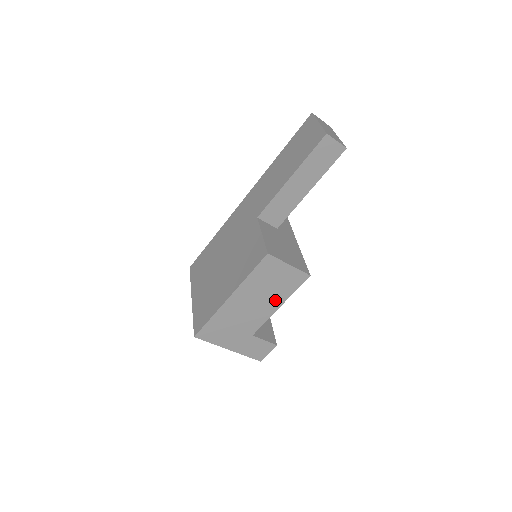
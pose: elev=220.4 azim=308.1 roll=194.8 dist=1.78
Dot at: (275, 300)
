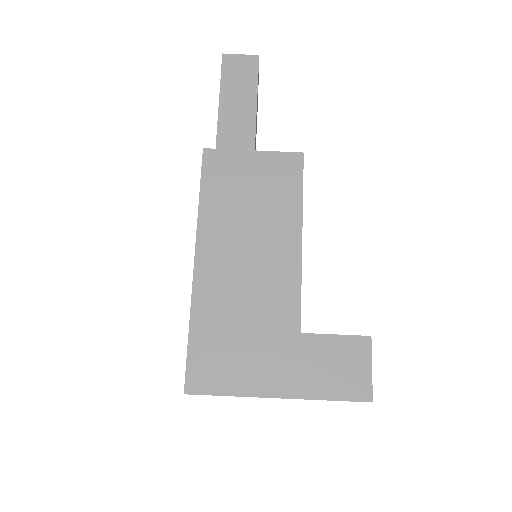
Dot at: (282, 229)
